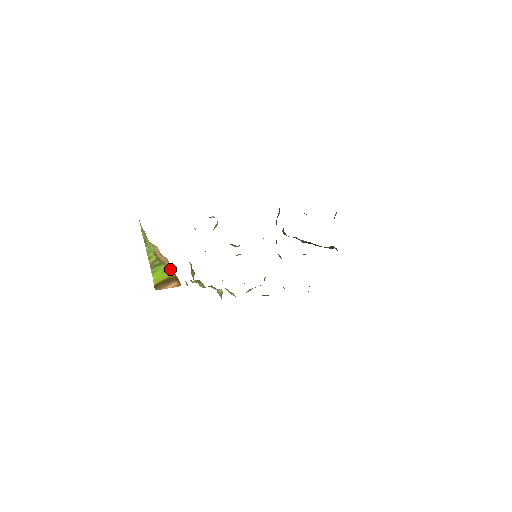
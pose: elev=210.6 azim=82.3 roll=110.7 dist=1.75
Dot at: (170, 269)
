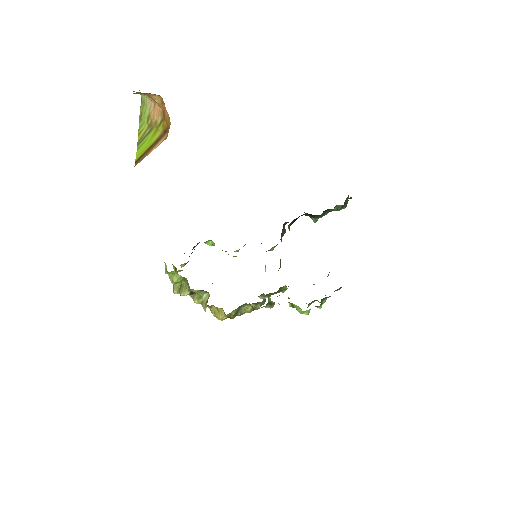
Dot at: (161, 125)
